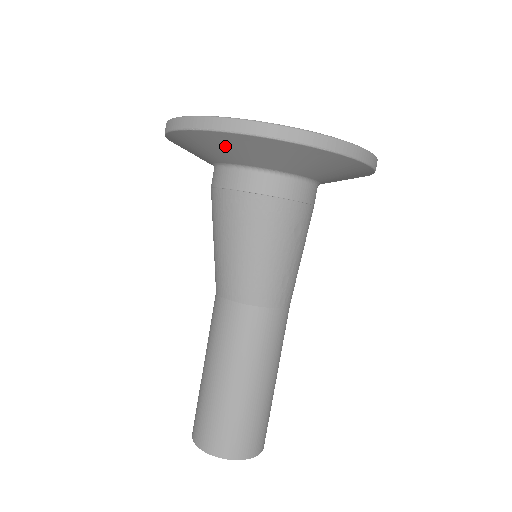
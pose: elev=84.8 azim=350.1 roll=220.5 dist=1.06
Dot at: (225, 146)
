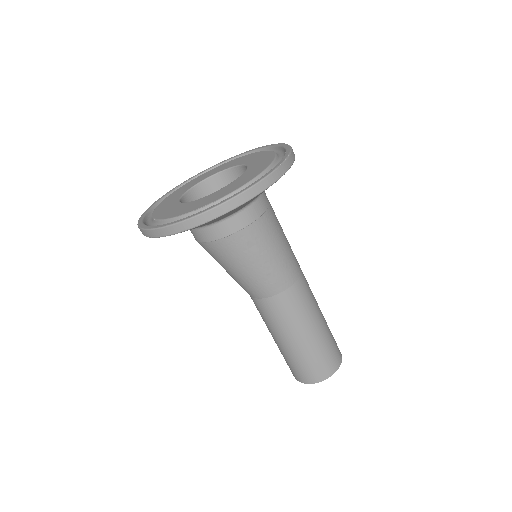
Dot at: occluded
